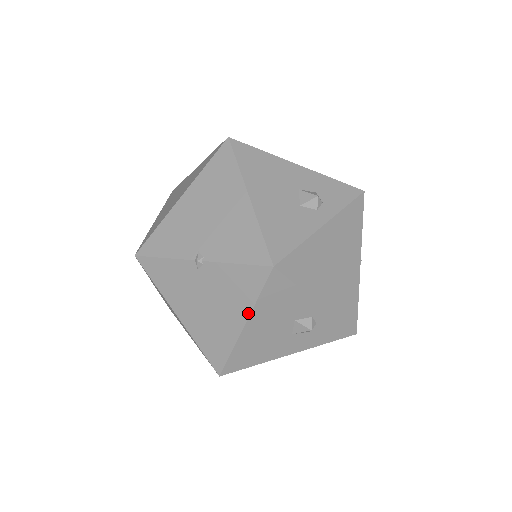
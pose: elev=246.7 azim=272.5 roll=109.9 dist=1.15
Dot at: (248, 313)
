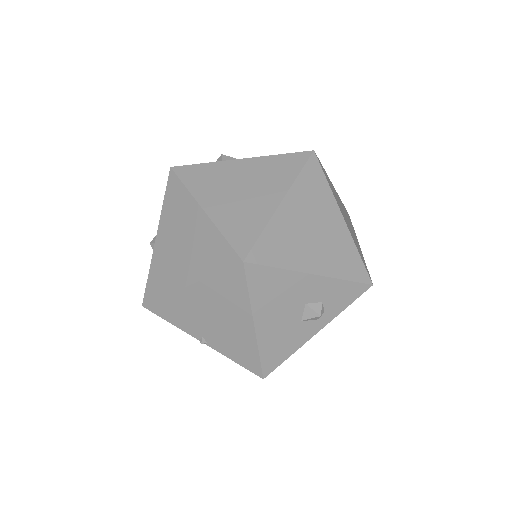
Dot at: occluded
